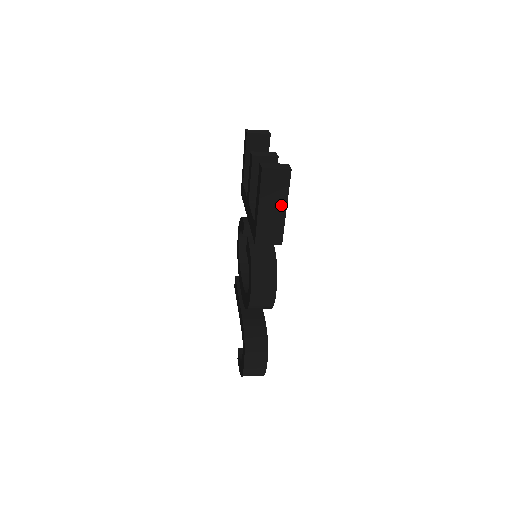
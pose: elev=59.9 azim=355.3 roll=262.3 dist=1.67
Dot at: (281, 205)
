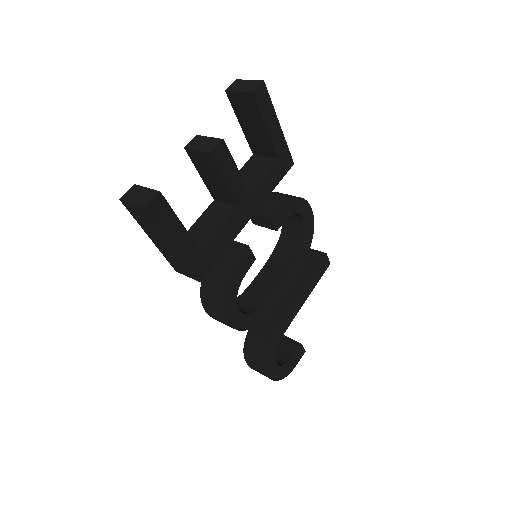
Dot at: (167, 242)
